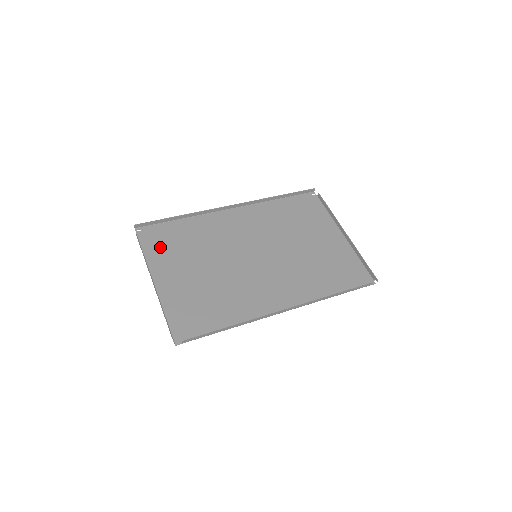
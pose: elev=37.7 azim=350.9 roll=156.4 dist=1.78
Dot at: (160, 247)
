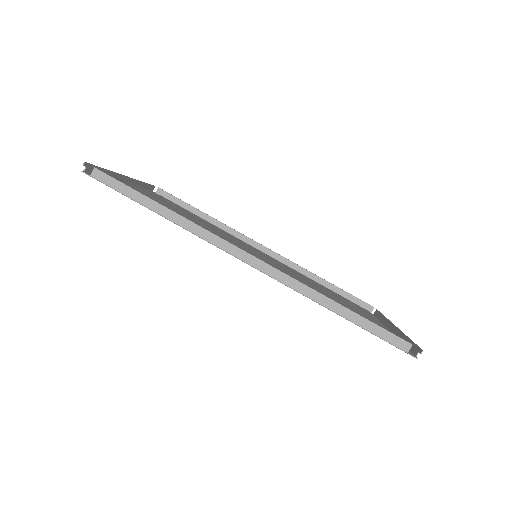
Dot at: occluded
